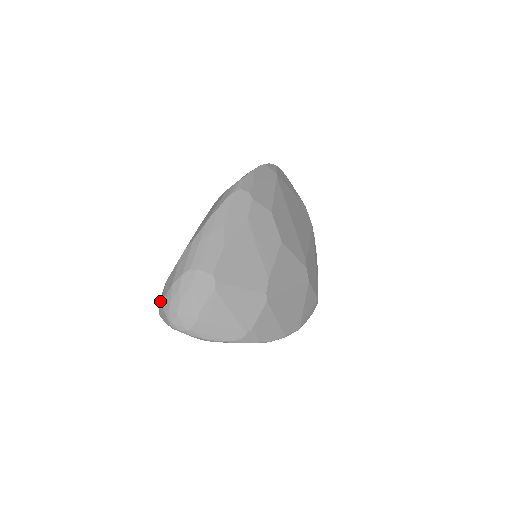
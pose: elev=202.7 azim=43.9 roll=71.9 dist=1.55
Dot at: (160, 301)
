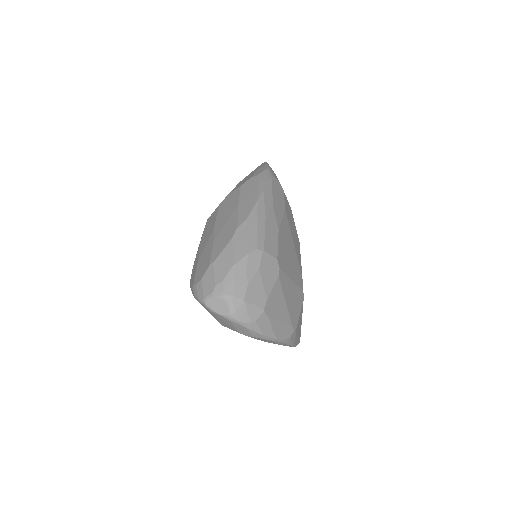
Dot at: (204, 286)
